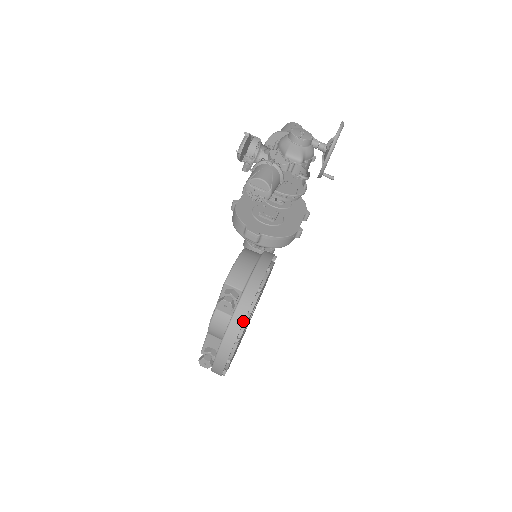
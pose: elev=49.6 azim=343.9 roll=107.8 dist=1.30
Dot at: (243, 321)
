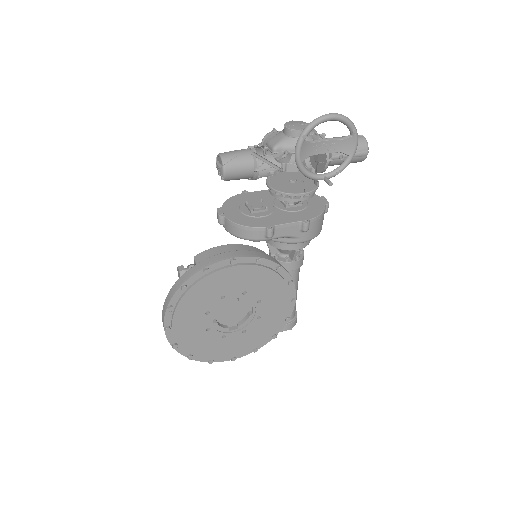
Dot at: (177, 290)
